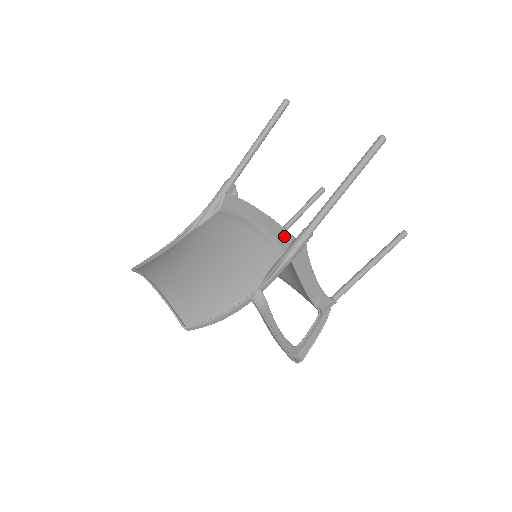
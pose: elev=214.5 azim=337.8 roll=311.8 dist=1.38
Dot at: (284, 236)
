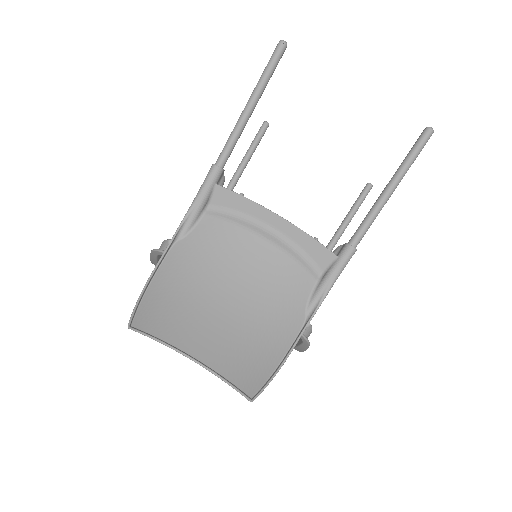
Dot at: (321, 252)
